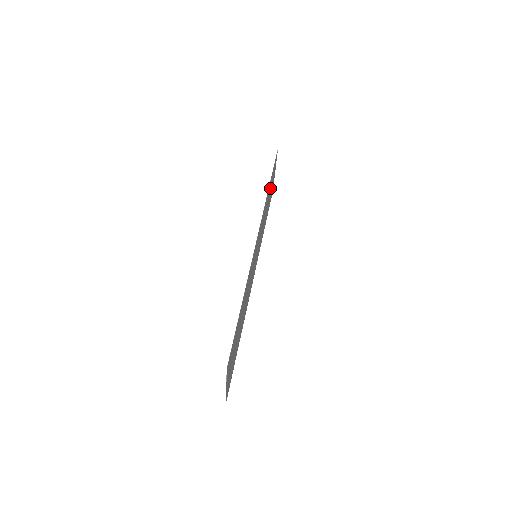
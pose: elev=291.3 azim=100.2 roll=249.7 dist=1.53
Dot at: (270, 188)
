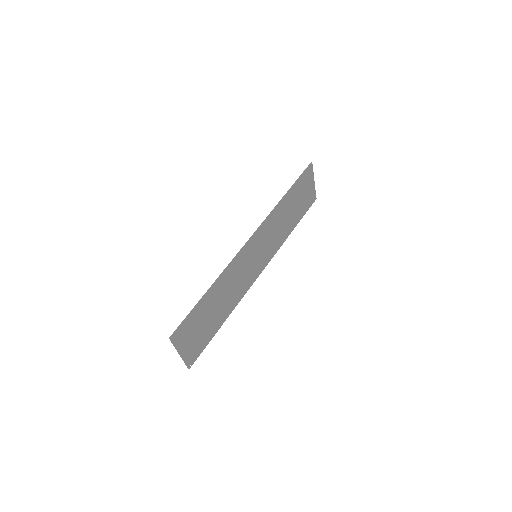
Dot at: (295, 197)
